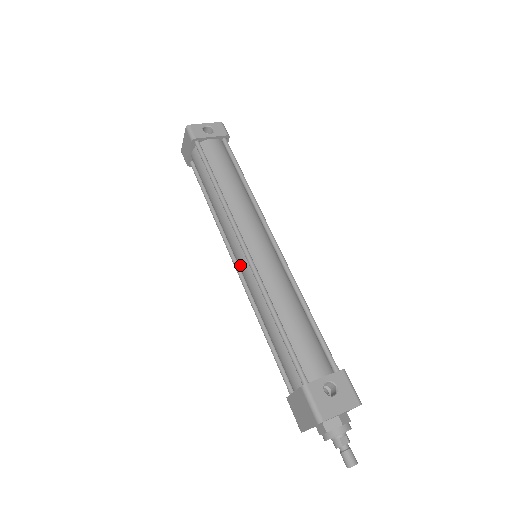
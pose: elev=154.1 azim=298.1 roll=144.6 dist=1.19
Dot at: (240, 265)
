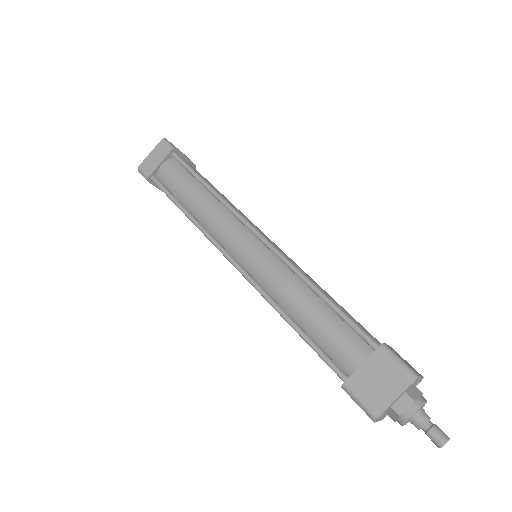
Dot at: (250, 254)
